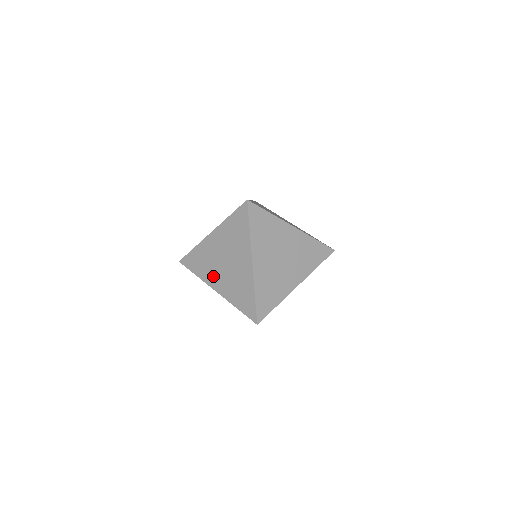
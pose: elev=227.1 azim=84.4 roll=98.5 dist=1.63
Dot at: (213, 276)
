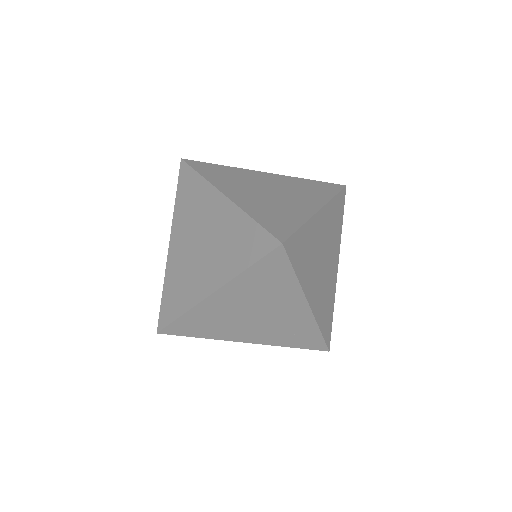
Dot at: (235, 187)
